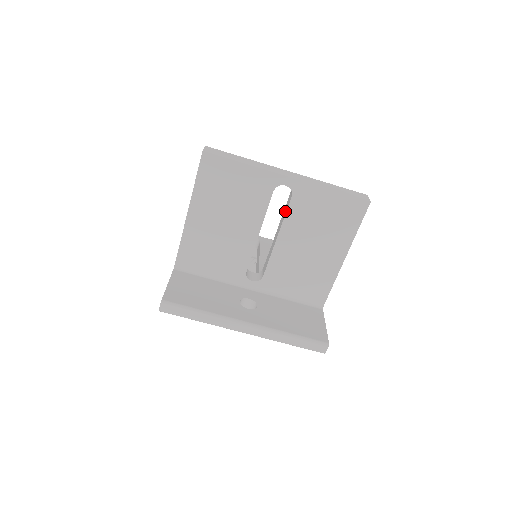
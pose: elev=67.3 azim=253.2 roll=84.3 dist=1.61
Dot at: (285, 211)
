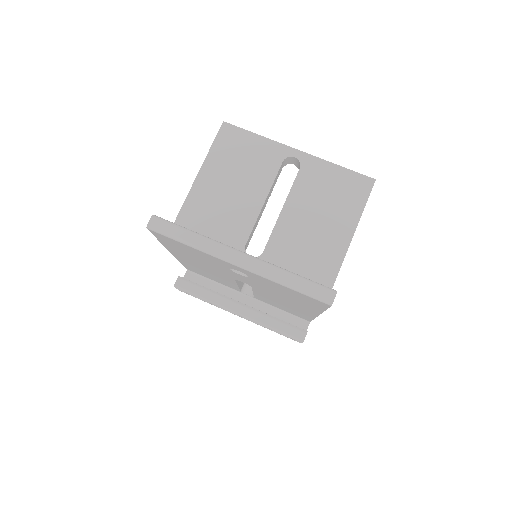
Dot at: (292, 186)
